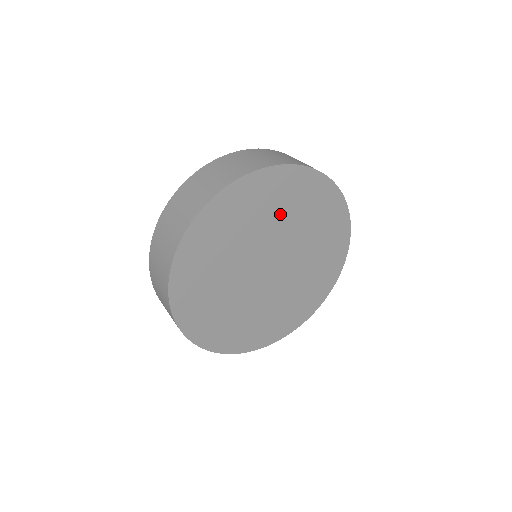
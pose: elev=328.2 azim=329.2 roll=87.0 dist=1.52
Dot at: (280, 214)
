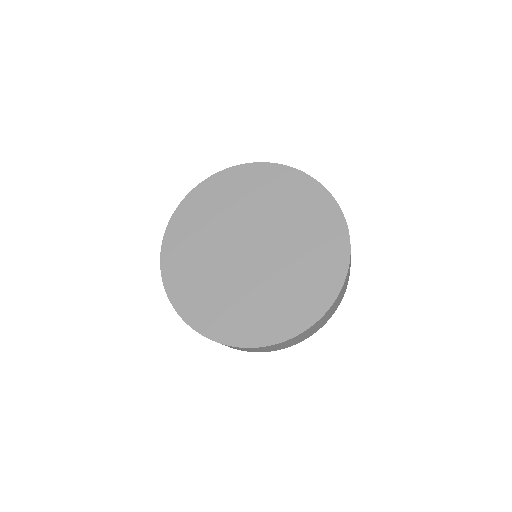
Dot at: (271, 203)
